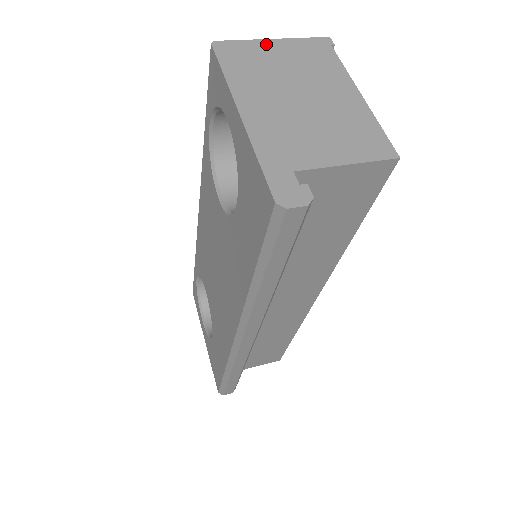
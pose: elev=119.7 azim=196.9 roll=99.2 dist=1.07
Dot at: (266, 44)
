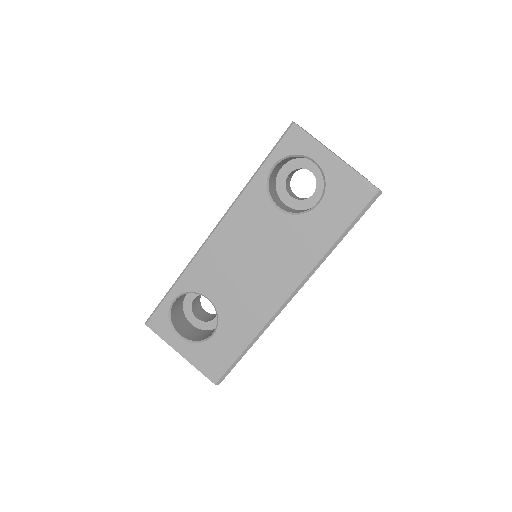
Dot at: occluded
